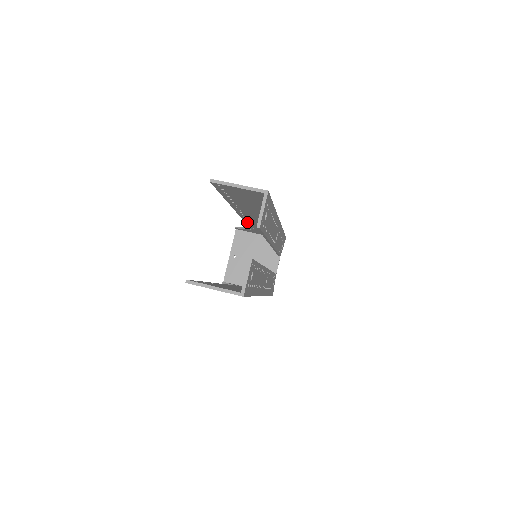
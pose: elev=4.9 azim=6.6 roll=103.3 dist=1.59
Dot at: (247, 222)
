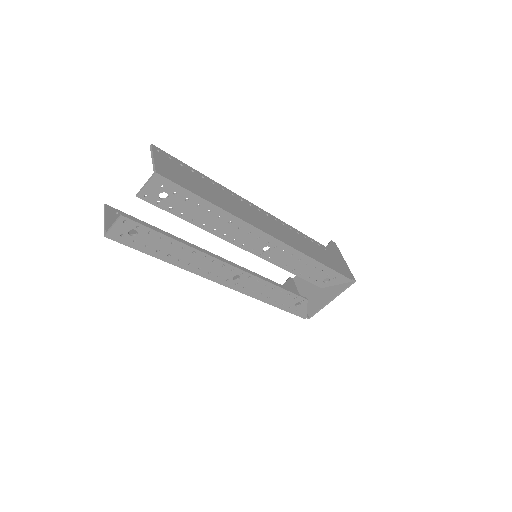
Dot at: (291, 229)
